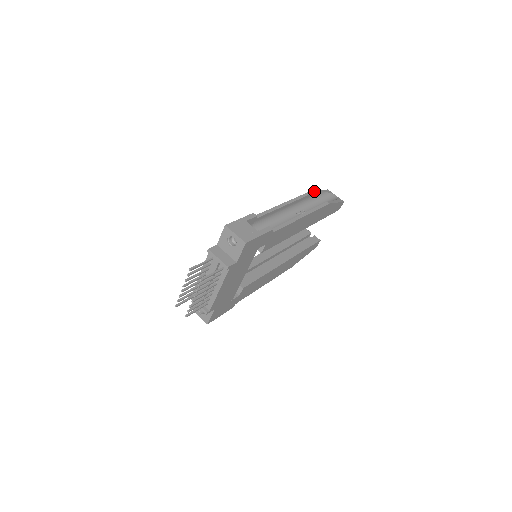
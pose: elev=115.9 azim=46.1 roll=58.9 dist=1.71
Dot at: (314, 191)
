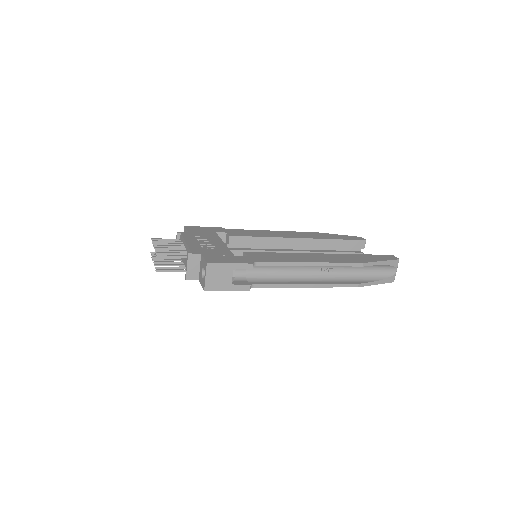
Dot at: (365, 264)
